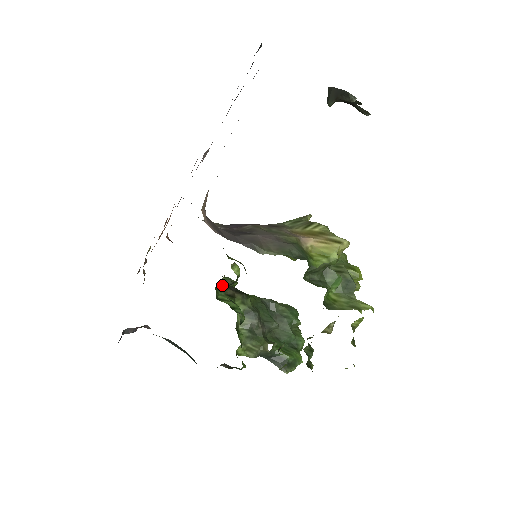
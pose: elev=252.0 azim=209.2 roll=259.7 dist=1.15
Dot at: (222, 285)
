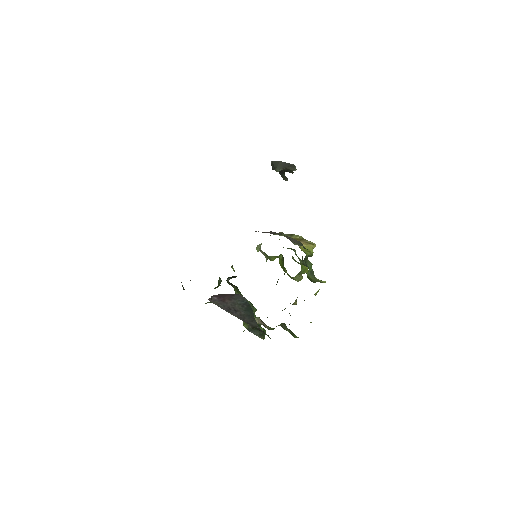
Dot at: (229, 278)
